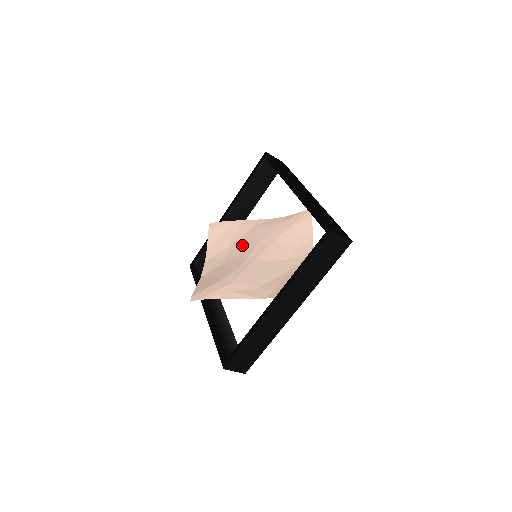
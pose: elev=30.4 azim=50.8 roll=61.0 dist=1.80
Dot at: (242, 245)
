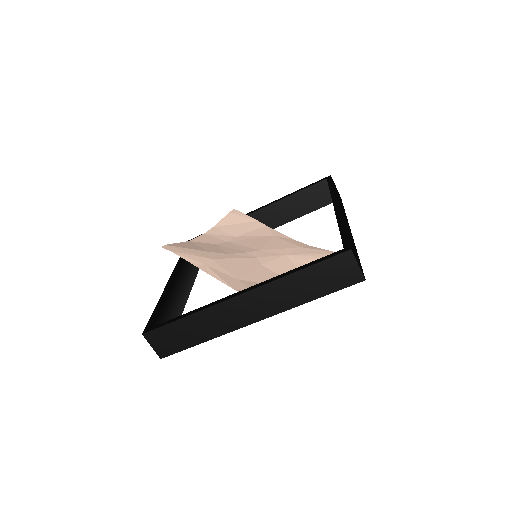
Dot at: (250, 242)
